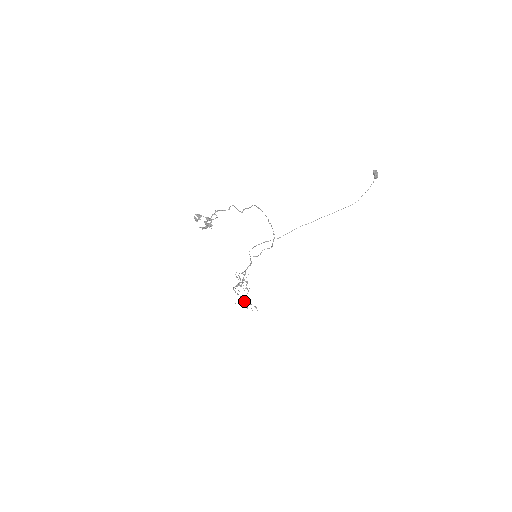
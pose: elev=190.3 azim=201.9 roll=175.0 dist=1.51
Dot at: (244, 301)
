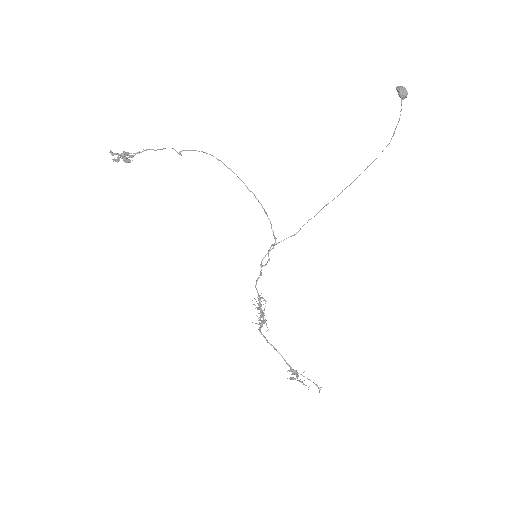
Dot at: occluded
